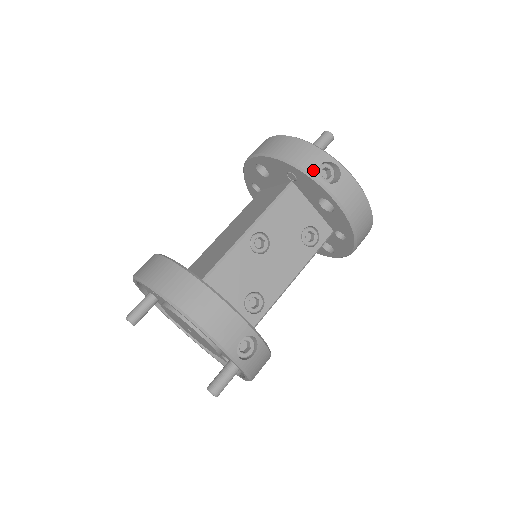
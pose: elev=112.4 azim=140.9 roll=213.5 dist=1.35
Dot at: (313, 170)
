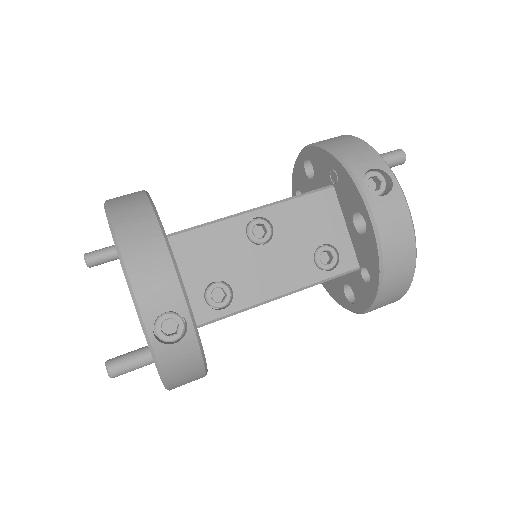
Dot at: (359, 171)
